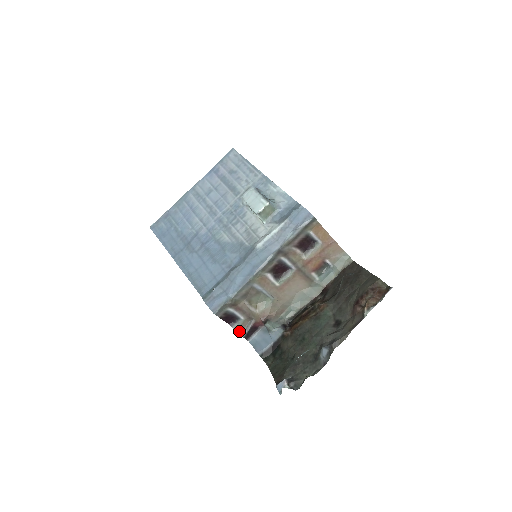
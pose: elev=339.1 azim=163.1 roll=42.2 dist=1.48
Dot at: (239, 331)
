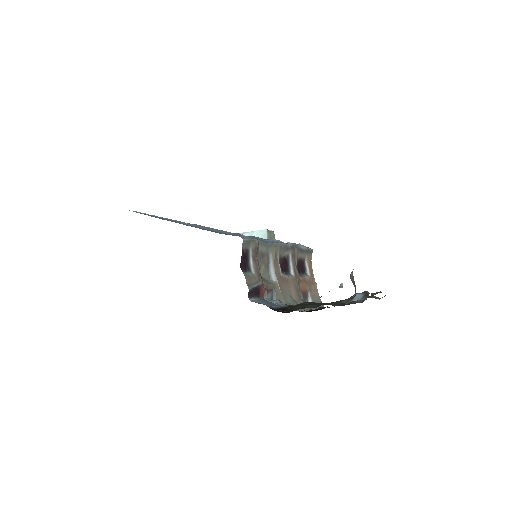
Dot at: (247, 281)
